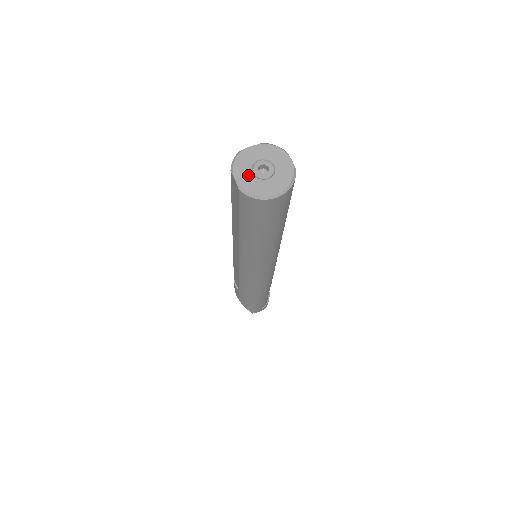
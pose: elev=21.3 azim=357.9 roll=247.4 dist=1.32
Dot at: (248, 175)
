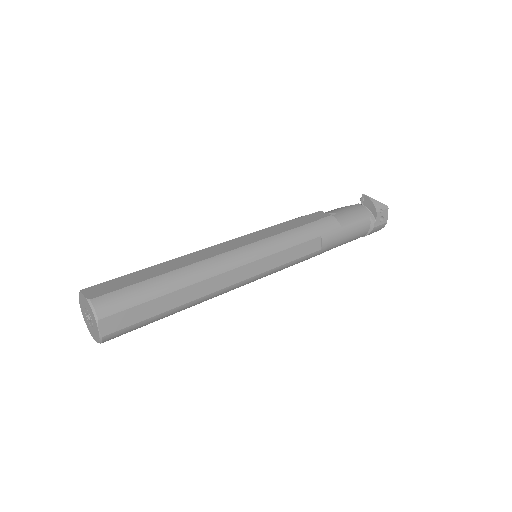
Dot at: (84, 312)
